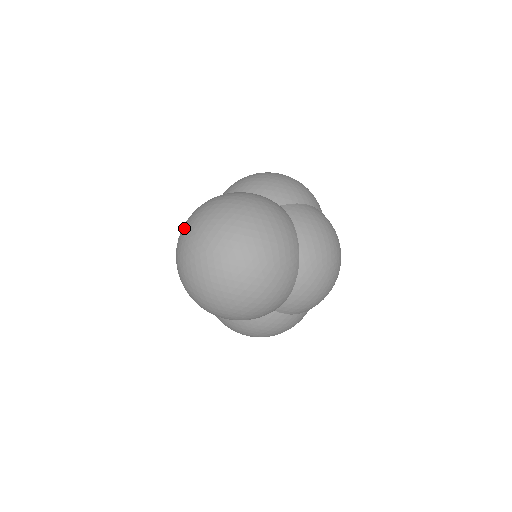
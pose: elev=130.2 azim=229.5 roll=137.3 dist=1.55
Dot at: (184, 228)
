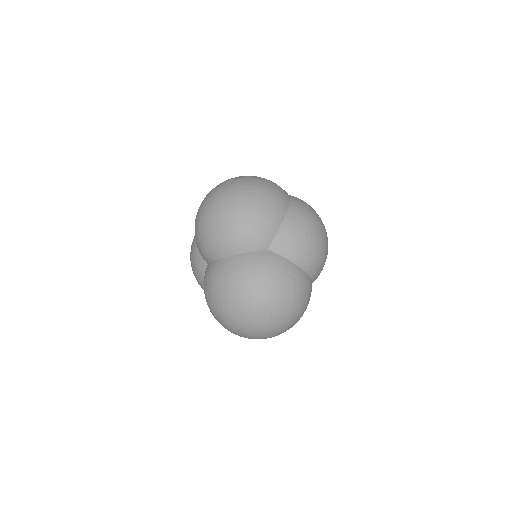
Dot at: (218, 319)
